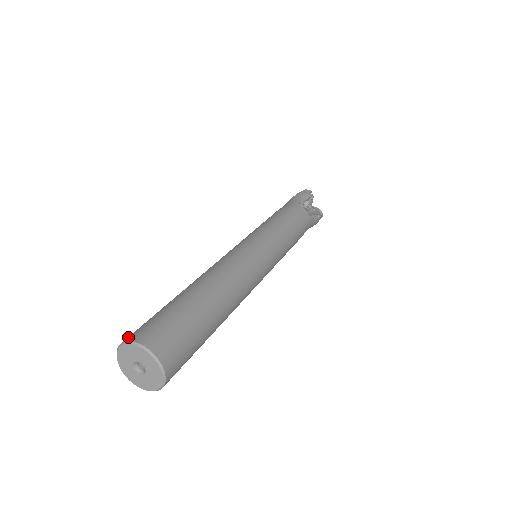
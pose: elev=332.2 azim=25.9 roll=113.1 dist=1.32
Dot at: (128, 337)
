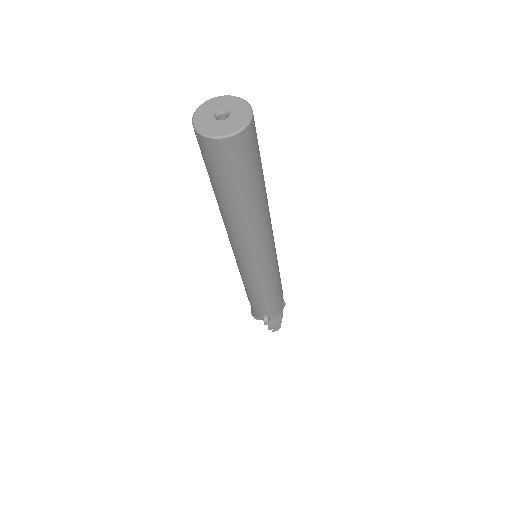
Dot at: occluded
